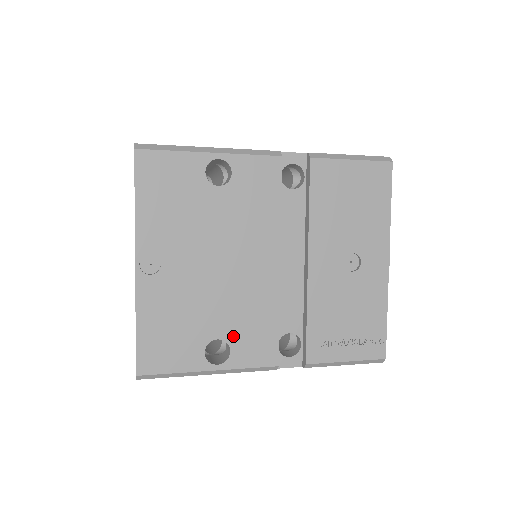
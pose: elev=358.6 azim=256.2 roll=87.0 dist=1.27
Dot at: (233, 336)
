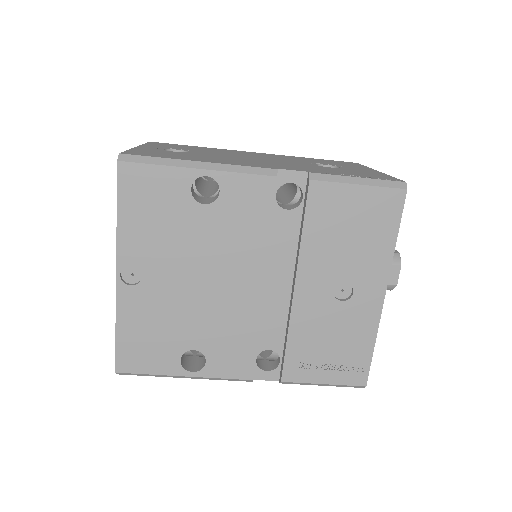
Dot at: (210, 349)
